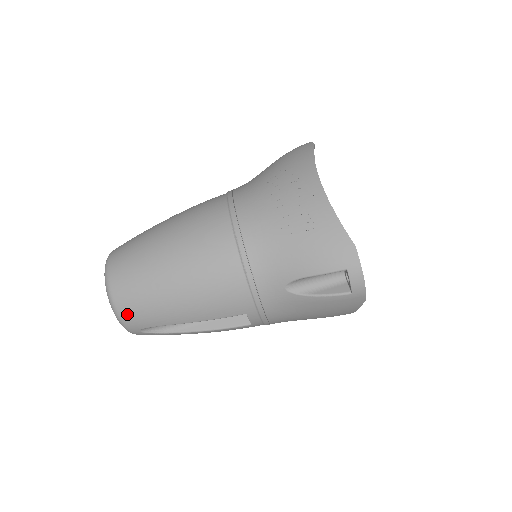
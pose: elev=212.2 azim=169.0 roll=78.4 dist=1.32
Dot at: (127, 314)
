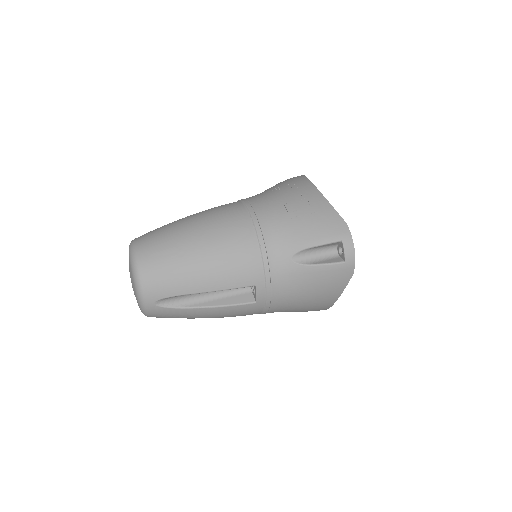
Dot at: (149, 281)
